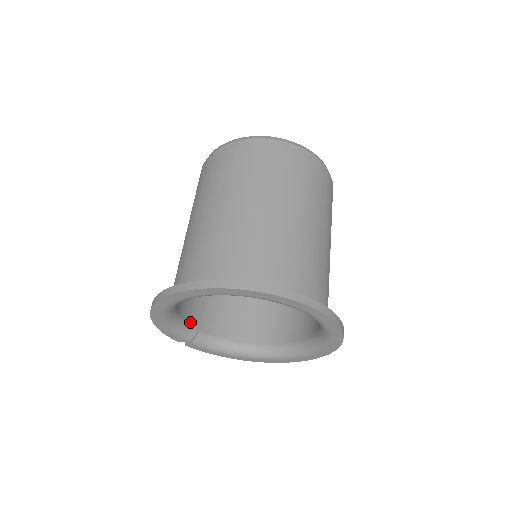
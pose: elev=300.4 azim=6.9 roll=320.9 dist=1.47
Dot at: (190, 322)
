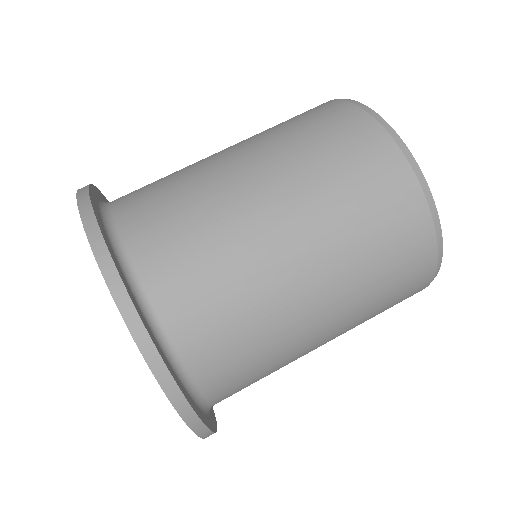
Dot at: occluded
